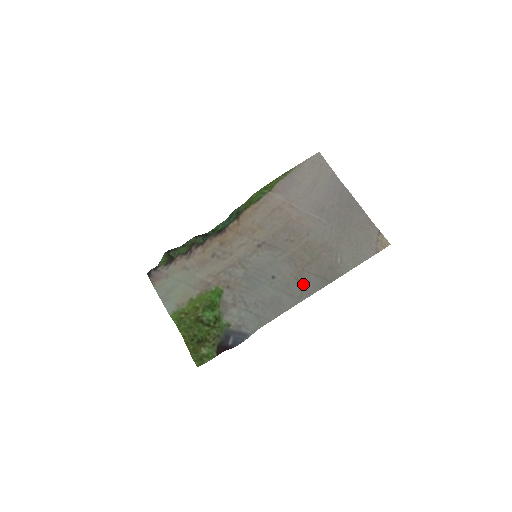
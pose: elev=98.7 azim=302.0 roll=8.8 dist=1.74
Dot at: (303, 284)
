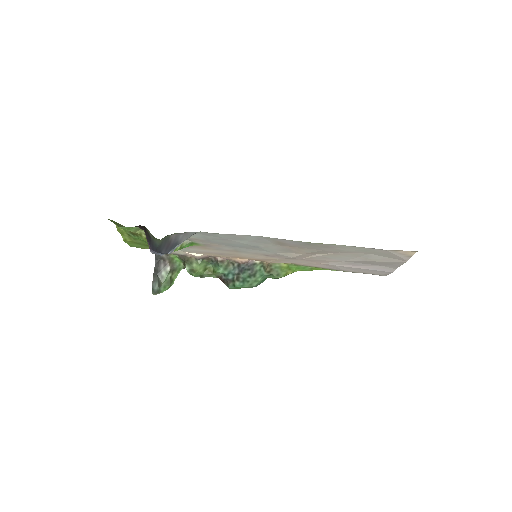
Dot at: (281, 242)
